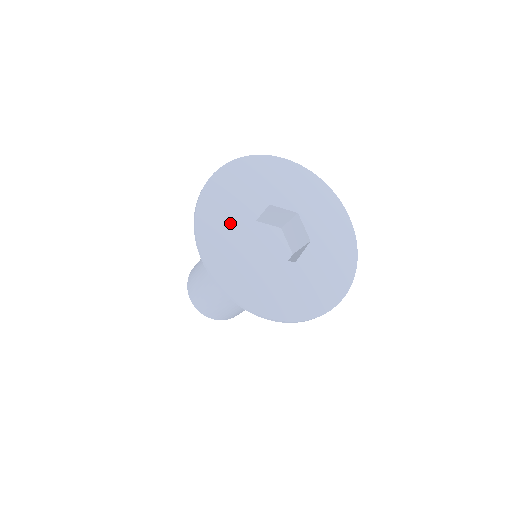
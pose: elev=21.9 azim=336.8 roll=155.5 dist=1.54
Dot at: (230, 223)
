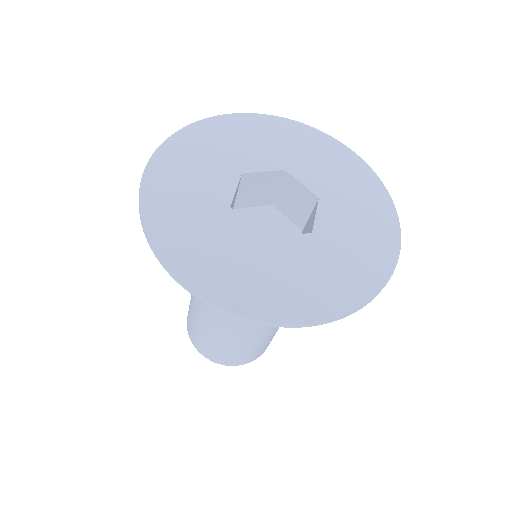
Dot at: (214, 157)
